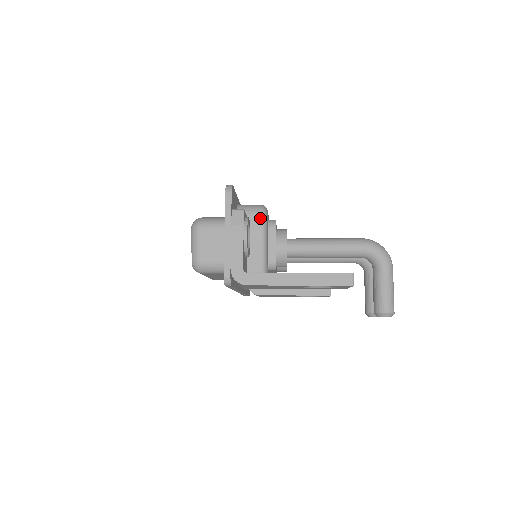
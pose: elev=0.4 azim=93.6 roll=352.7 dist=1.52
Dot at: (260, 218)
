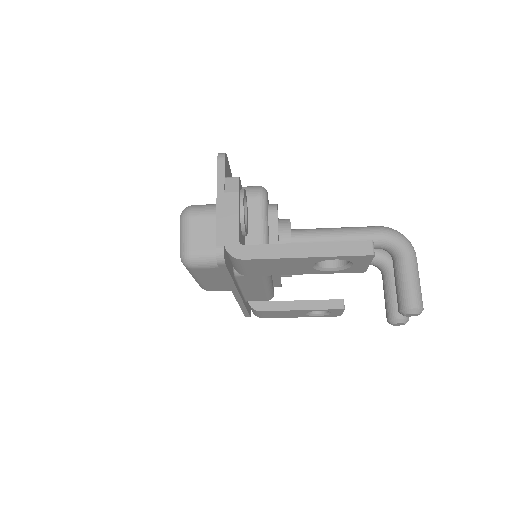
Dot at: (259, 198)
